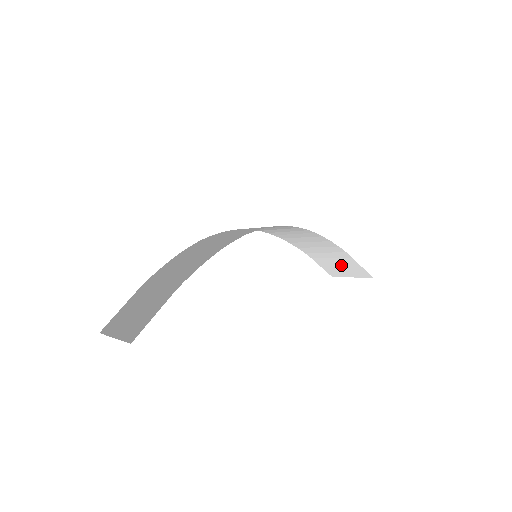
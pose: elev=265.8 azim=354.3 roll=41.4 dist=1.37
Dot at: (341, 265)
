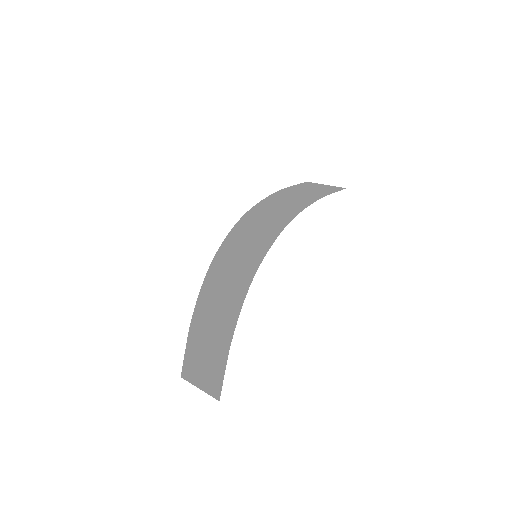
Dot at: (316, 189)
